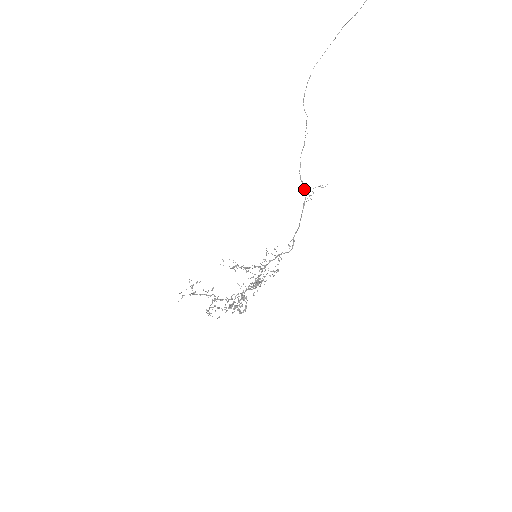
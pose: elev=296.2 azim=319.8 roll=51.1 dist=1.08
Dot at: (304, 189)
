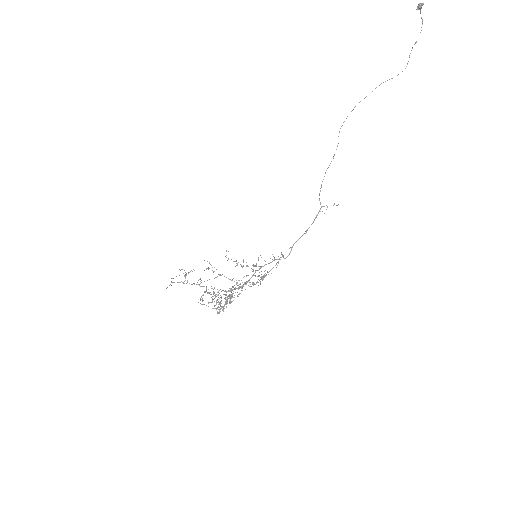
Dot at: (320, 203)
